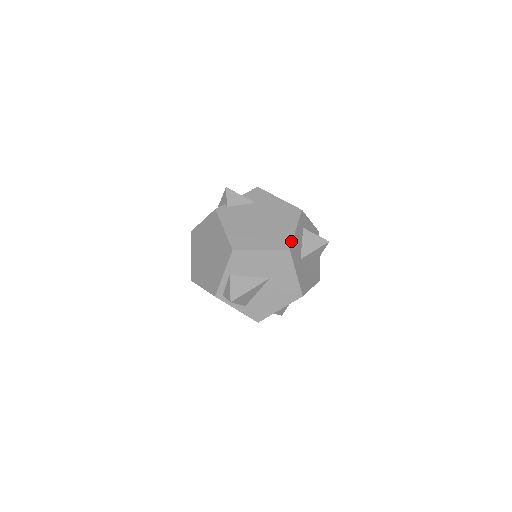
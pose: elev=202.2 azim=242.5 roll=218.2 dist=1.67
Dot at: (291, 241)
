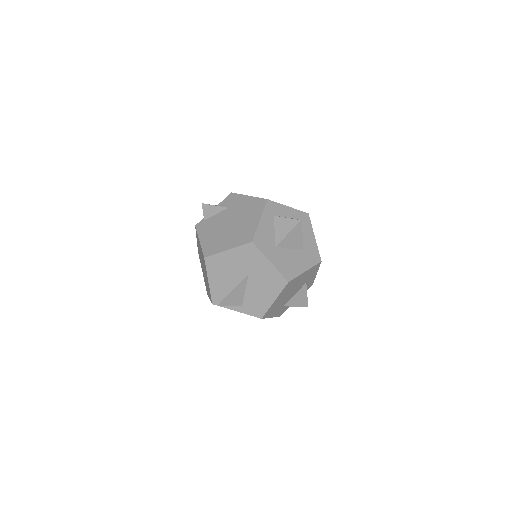
Dot at: (254, 233)
